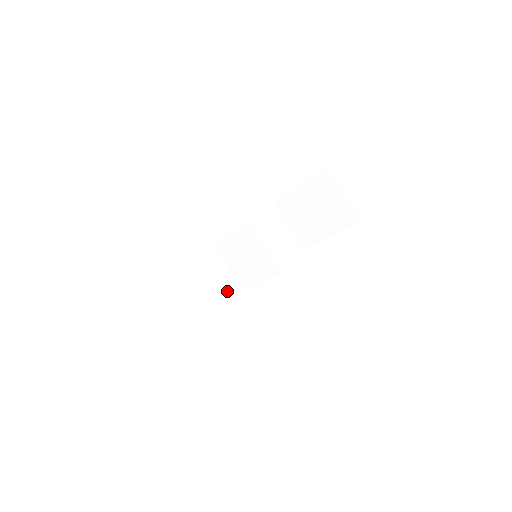
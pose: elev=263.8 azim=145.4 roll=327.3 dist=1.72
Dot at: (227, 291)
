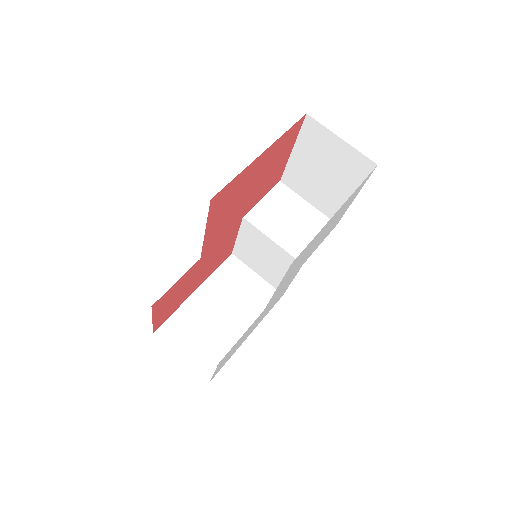
Dot at: (259, 302)
